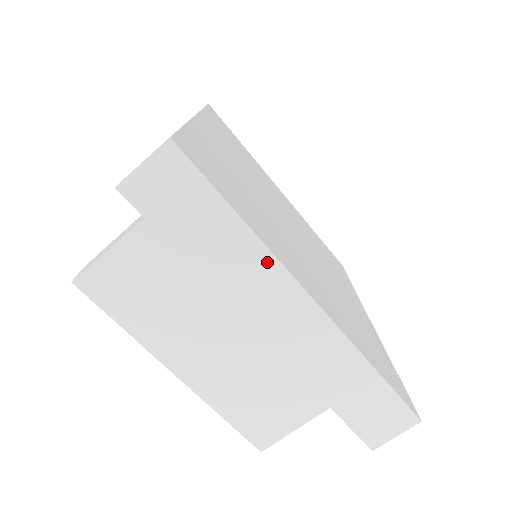
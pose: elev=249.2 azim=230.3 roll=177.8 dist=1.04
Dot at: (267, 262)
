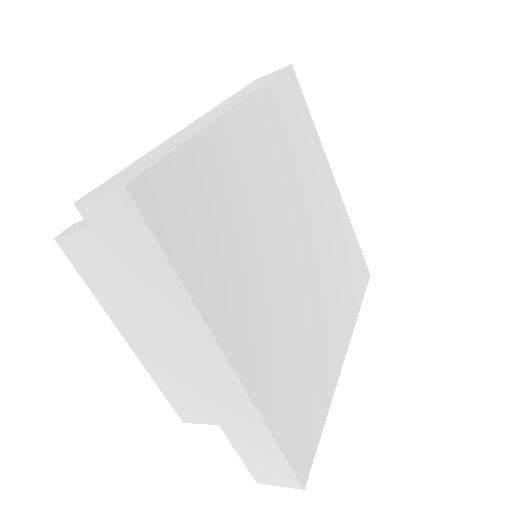
Dot at: (195, 320)
